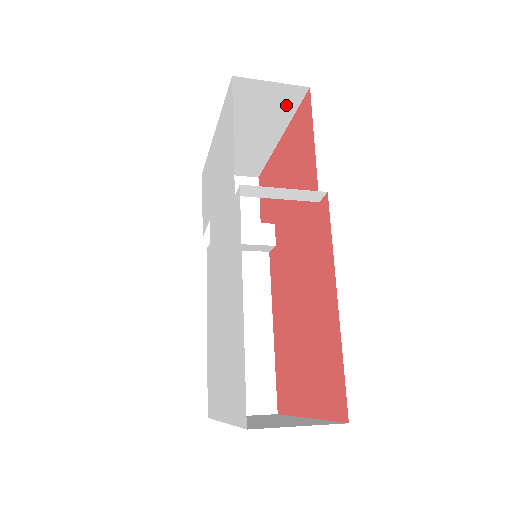
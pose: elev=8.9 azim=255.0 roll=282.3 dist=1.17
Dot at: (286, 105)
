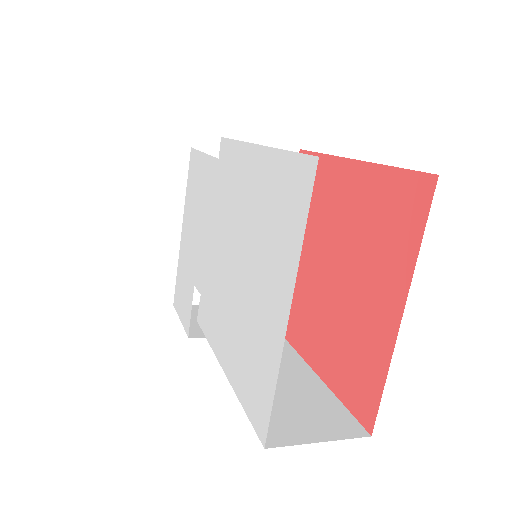
Dot at: occluded
